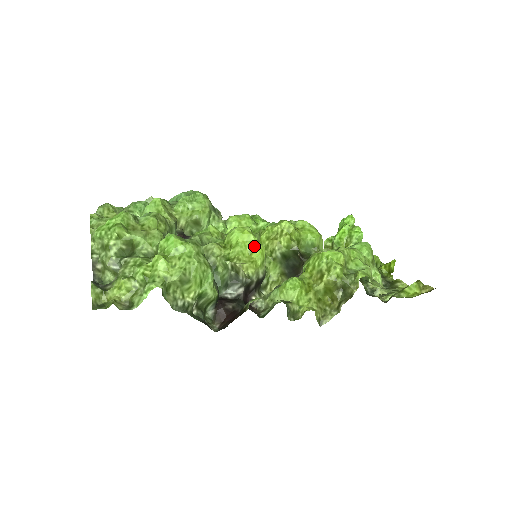
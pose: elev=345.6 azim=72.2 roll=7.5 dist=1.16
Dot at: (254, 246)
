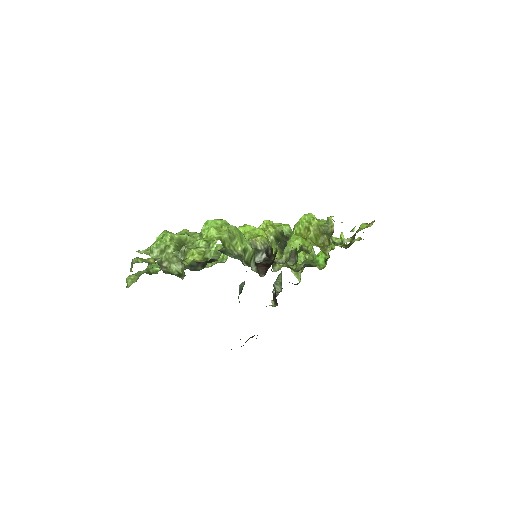
Dot at: (256, 230)
